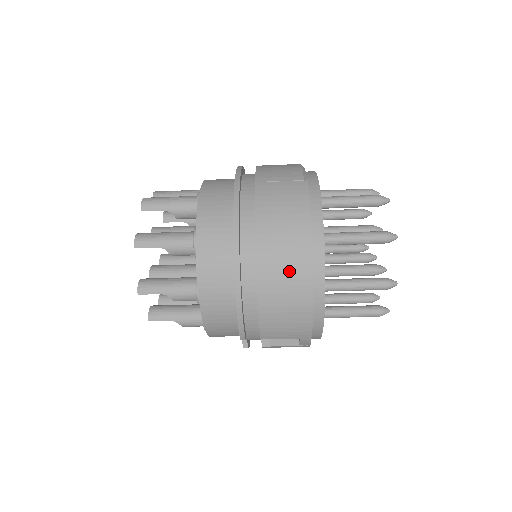
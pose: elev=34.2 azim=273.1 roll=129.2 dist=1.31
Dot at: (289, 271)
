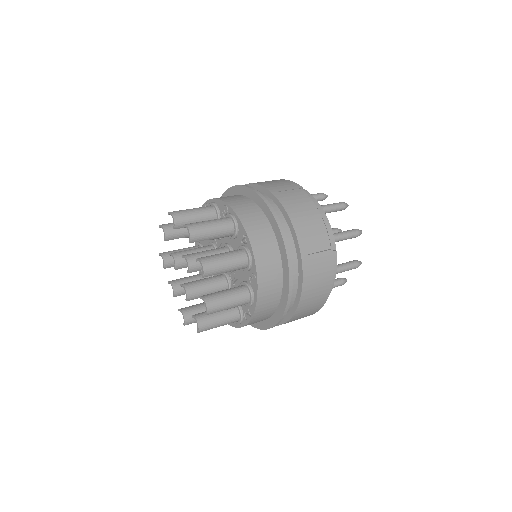
Dot at: (309, 311)
